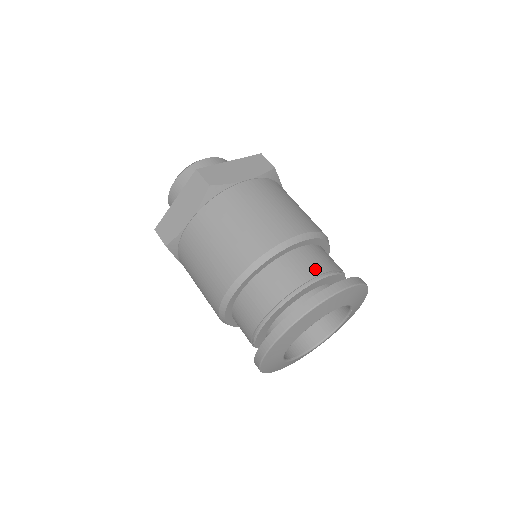
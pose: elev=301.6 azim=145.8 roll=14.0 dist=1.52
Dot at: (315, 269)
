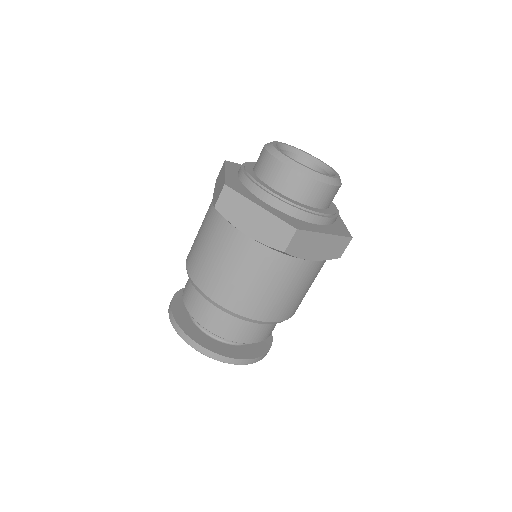
Dot at: (257, 338)
